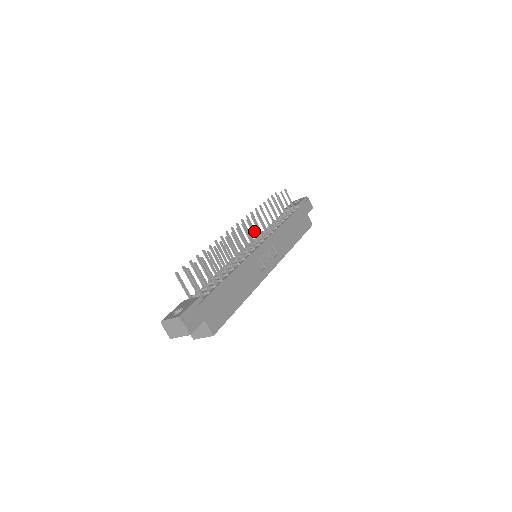
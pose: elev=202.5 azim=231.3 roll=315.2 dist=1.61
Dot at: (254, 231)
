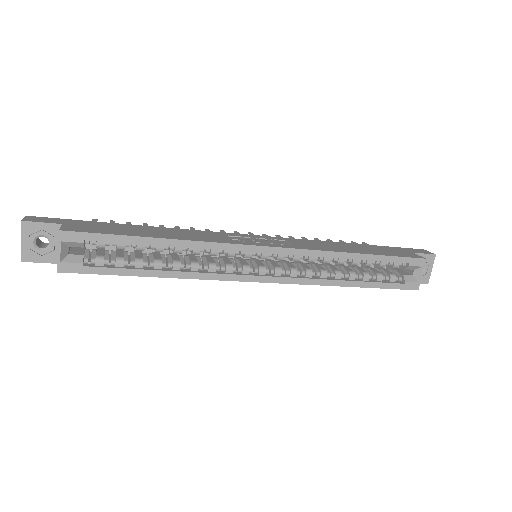
Dot at: occluded
